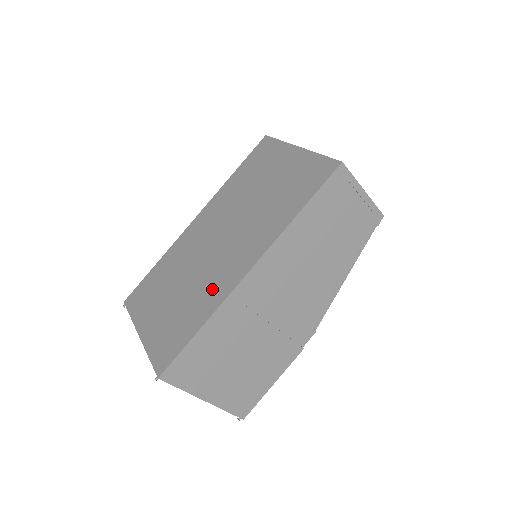
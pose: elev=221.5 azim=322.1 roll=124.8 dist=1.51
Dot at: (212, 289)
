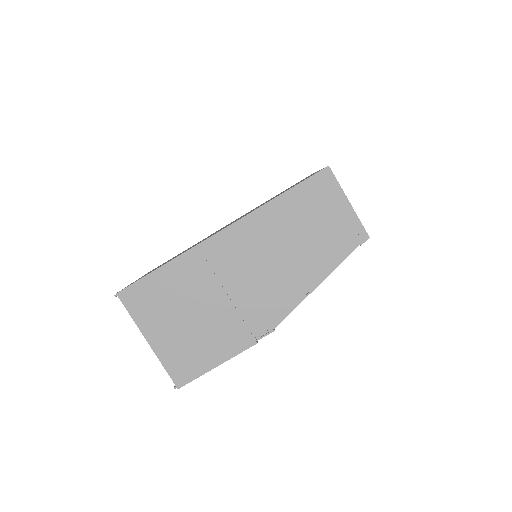
Dot at: (193, 246)
